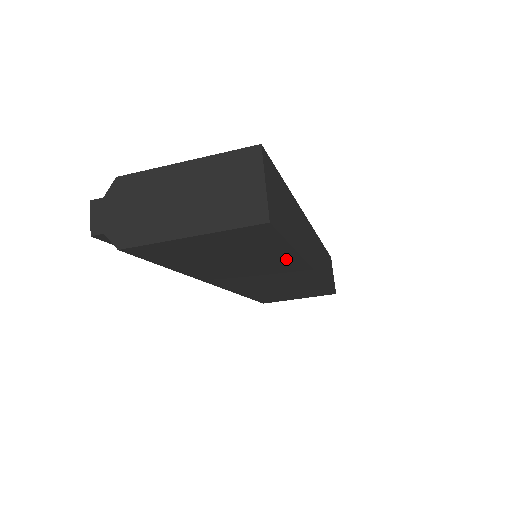
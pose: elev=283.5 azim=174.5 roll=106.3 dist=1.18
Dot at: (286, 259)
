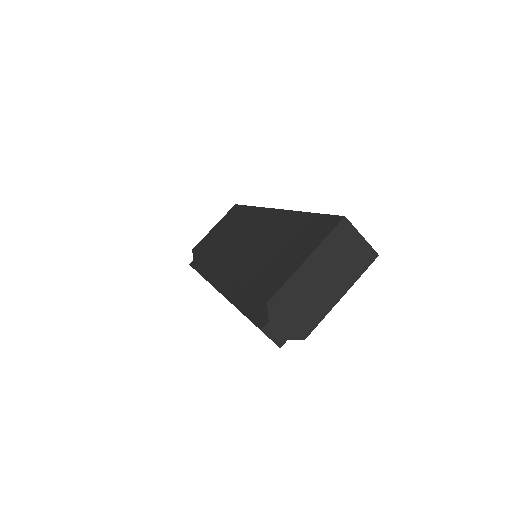
Dot at: occluded
